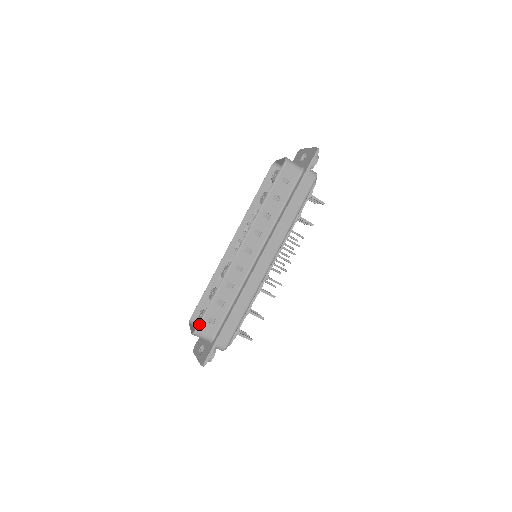
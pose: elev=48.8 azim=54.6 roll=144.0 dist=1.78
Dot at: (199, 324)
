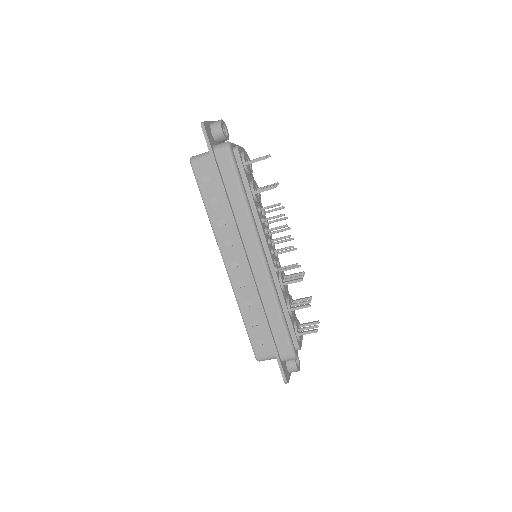
Dot at: (254, 352)
